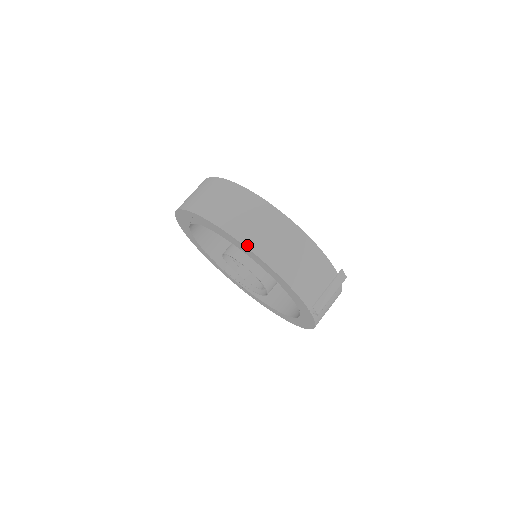
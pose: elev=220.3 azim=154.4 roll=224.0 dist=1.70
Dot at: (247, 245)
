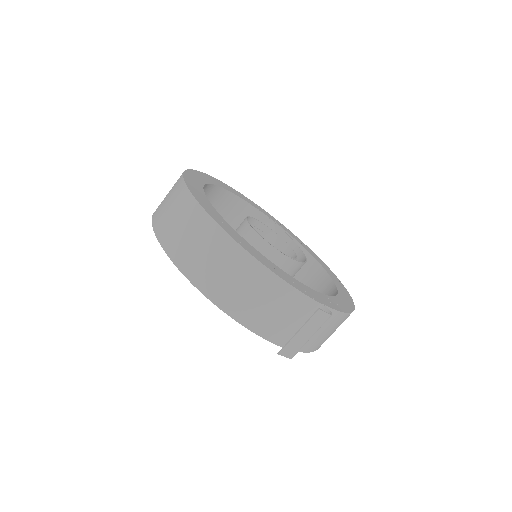
Dot at: (192, 281)
